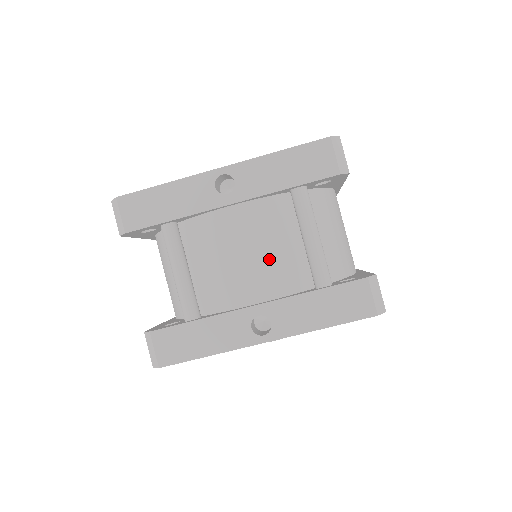
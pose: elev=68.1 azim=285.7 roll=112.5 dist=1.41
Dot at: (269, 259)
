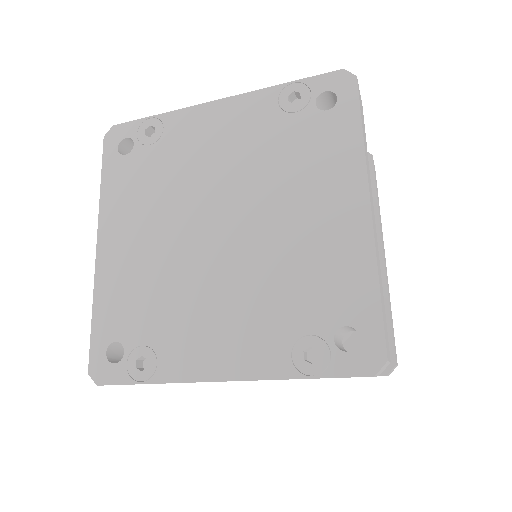
Dot at: occluded
